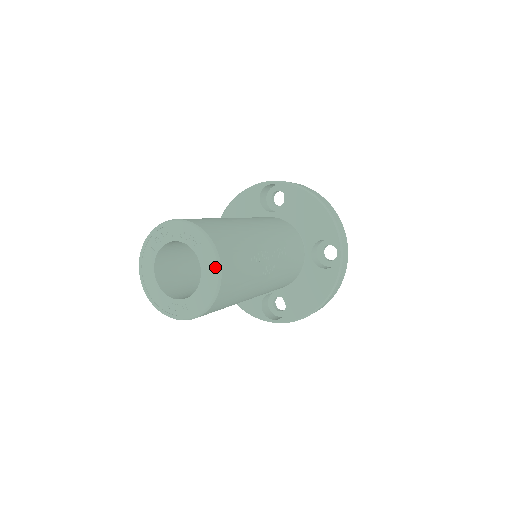
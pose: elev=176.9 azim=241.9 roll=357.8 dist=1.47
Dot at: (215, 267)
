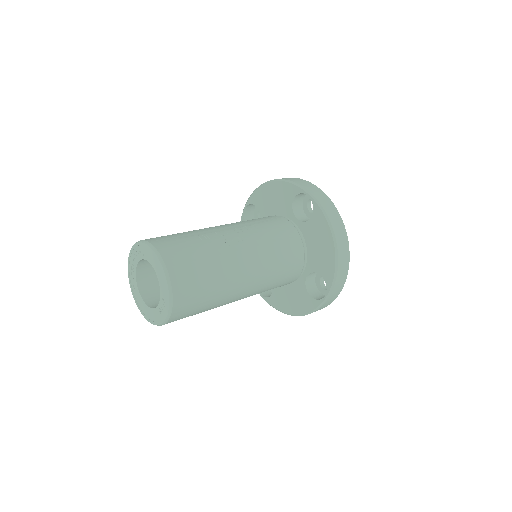
Dot at: (152, 252)
